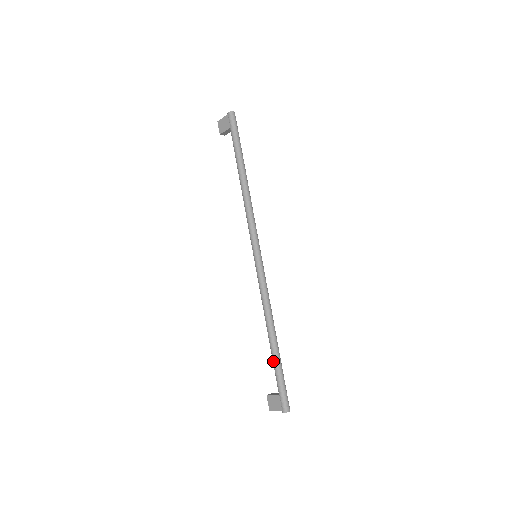
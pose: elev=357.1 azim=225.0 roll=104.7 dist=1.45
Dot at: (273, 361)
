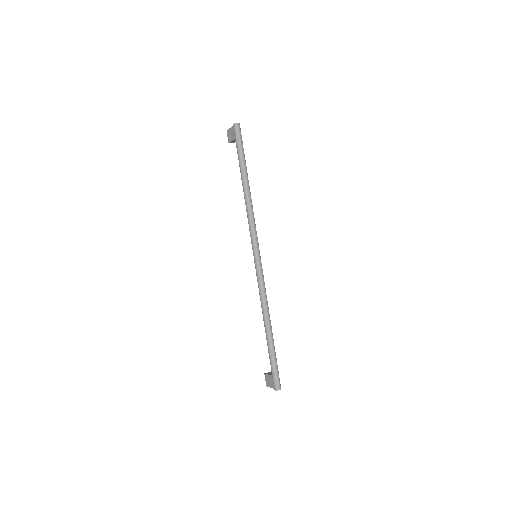
Dot at: occluded
